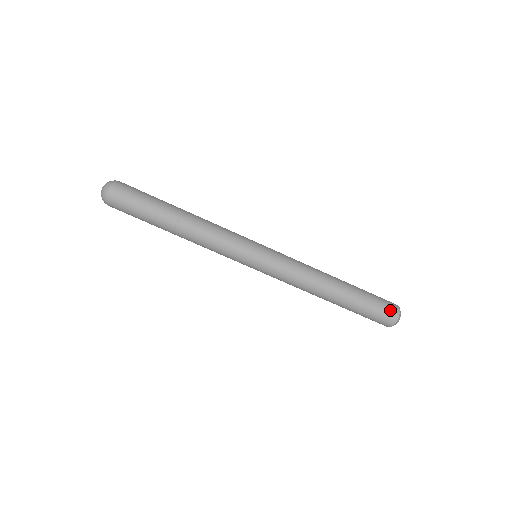
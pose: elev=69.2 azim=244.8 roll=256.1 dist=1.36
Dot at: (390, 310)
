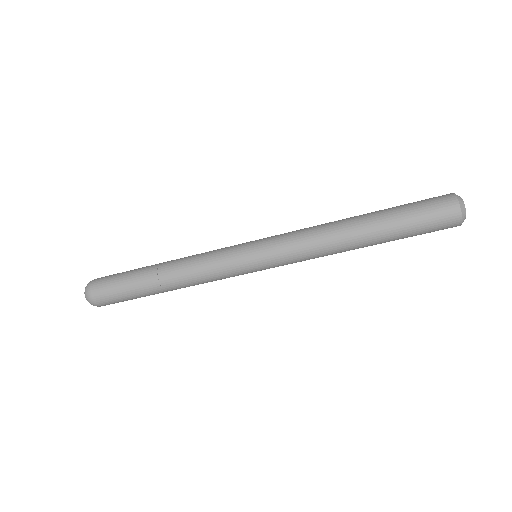
Dot at: (443, 208)
